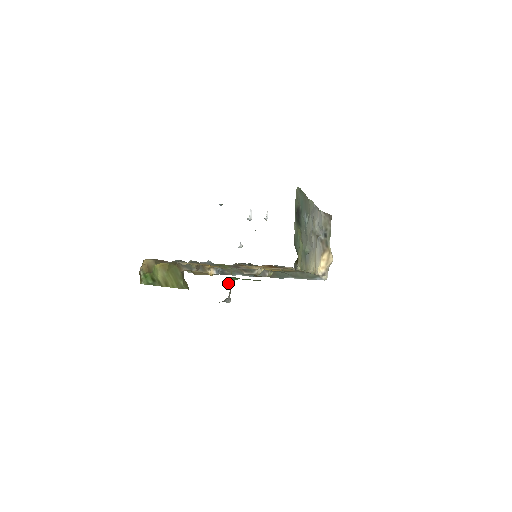
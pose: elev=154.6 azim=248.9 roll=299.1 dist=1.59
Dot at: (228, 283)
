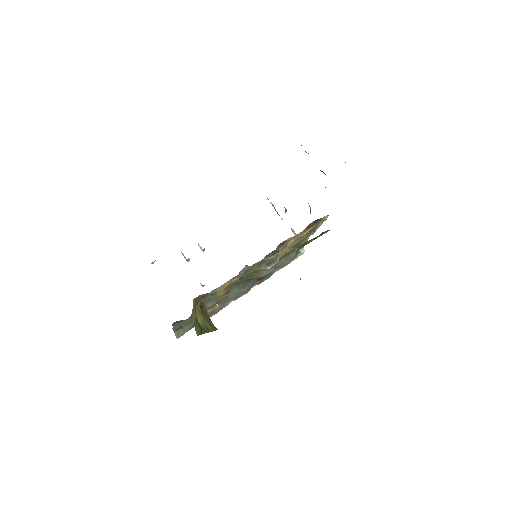
Dot at: occluded
